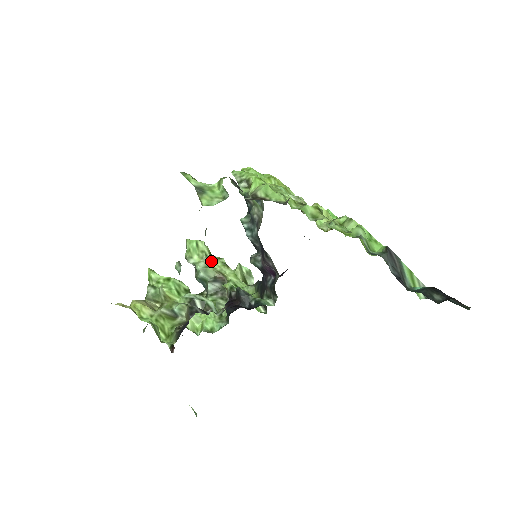
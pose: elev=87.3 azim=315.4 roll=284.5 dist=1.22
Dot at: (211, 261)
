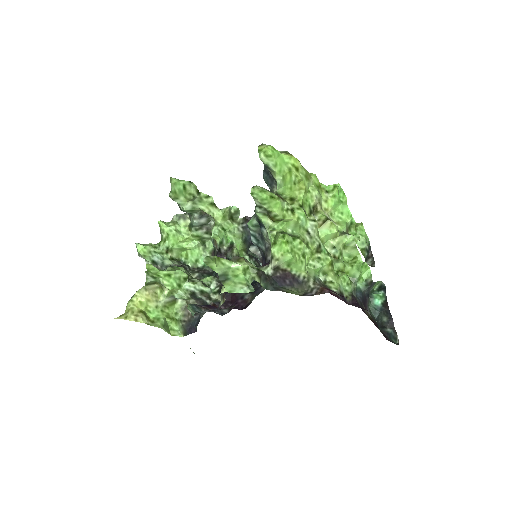
Dot at: (199, 201)
